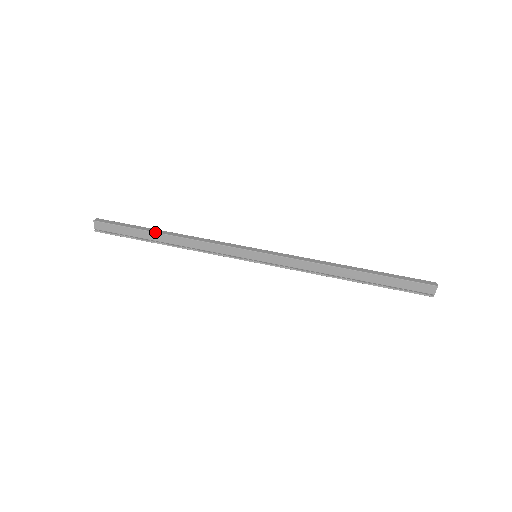
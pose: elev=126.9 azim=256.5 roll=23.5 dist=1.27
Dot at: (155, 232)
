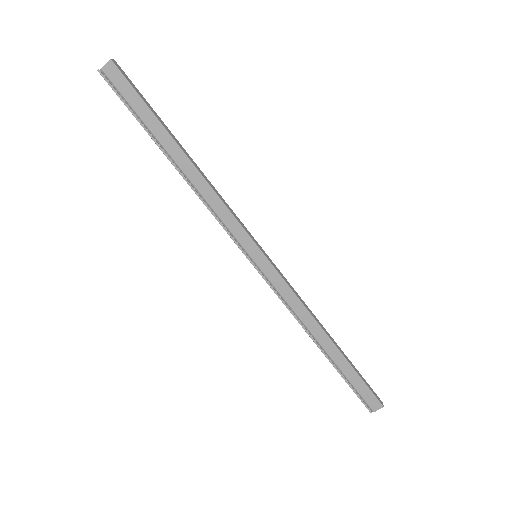
Dot at: (175, 140)
